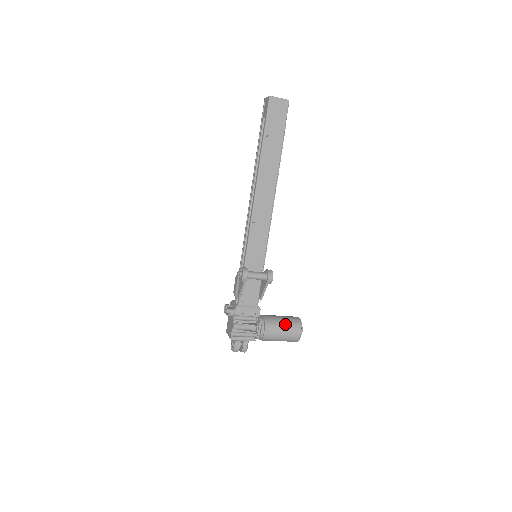
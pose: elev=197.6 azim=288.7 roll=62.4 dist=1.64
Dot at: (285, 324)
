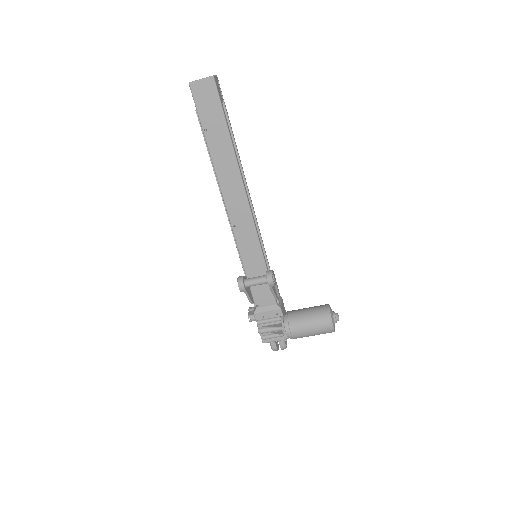
Dot at: (310, 320)
